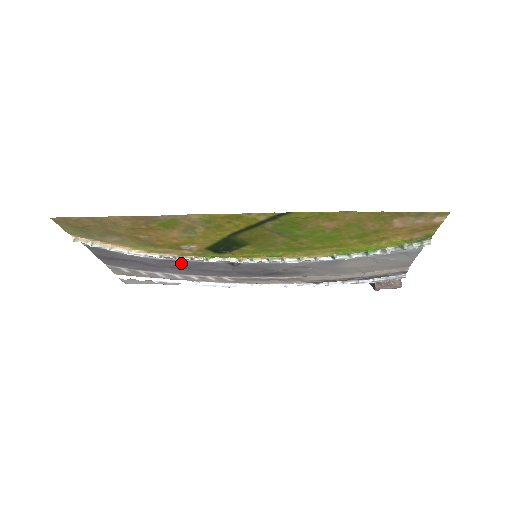
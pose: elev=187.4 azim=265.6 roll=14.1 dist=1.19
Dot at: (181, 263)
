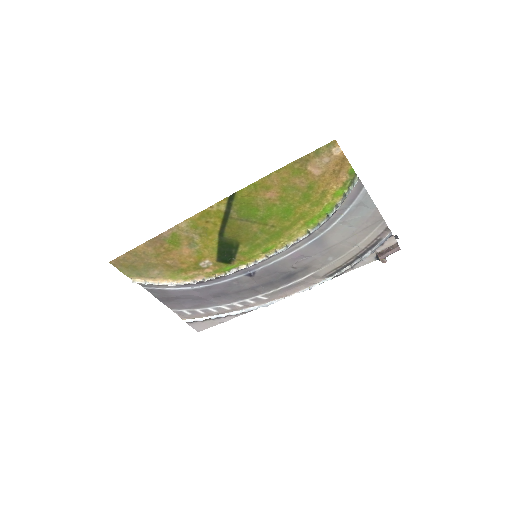
Dot at: (216, 289)
